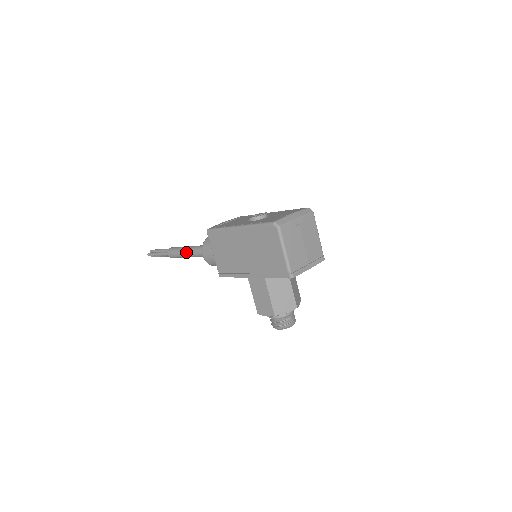
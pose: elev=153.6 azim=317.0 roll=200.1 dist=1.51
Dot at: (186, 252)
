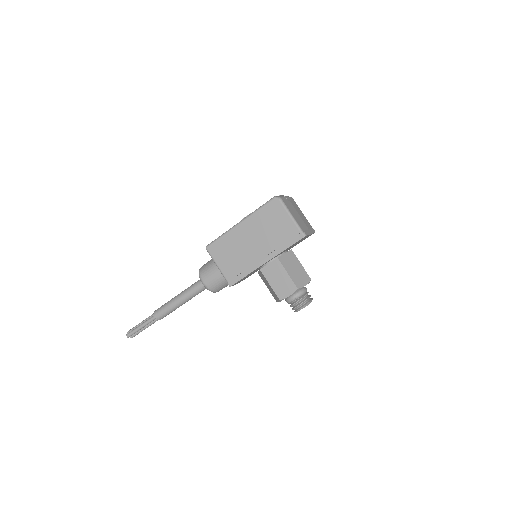
Dot at: (178, 299)
